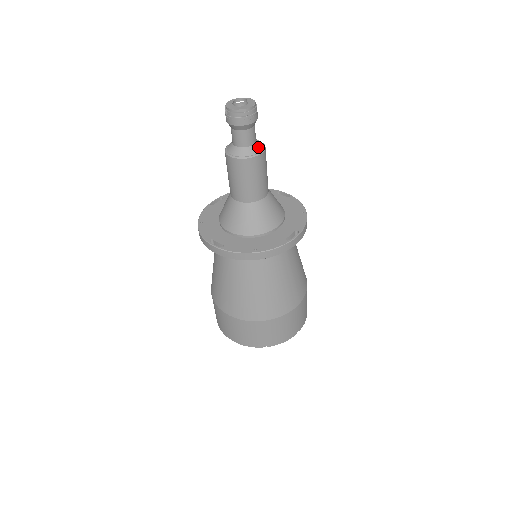
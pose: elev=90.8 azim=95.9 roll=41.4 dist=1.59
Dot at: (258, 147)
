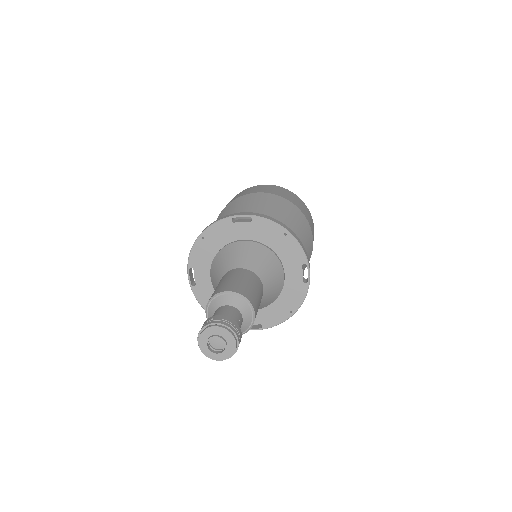
Dot at: (246, 313)
